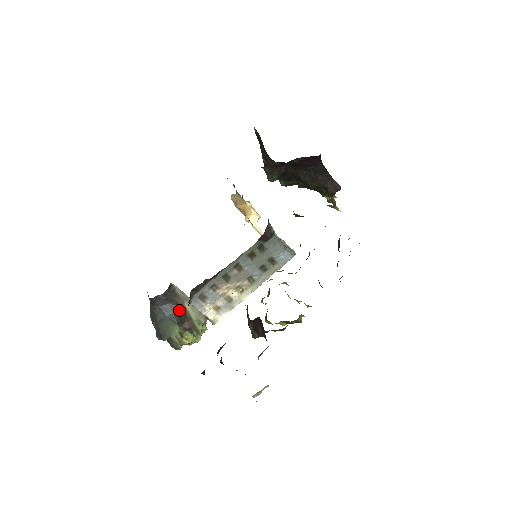
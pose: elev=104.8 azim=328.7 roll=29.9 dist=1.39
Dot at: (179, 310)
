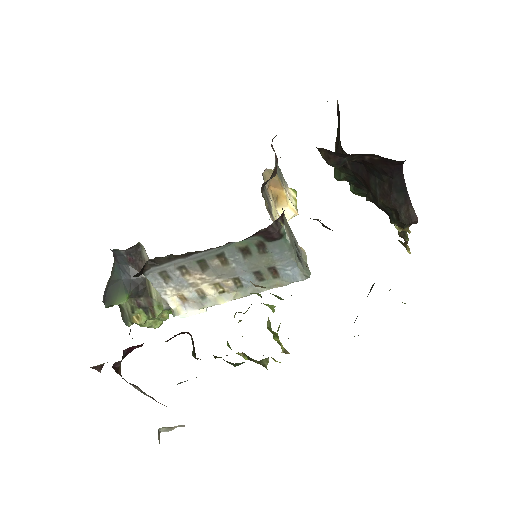
Dot at: (139, 279)
